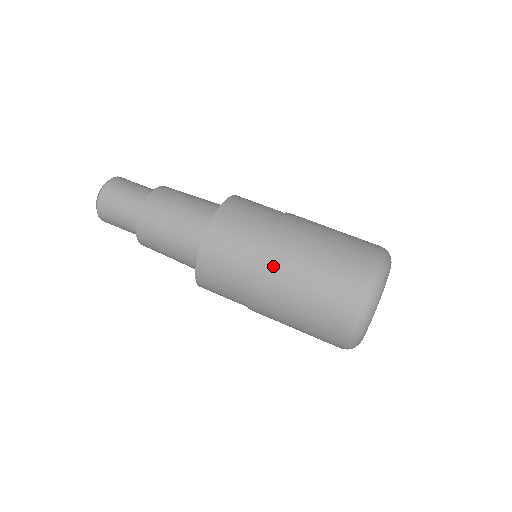
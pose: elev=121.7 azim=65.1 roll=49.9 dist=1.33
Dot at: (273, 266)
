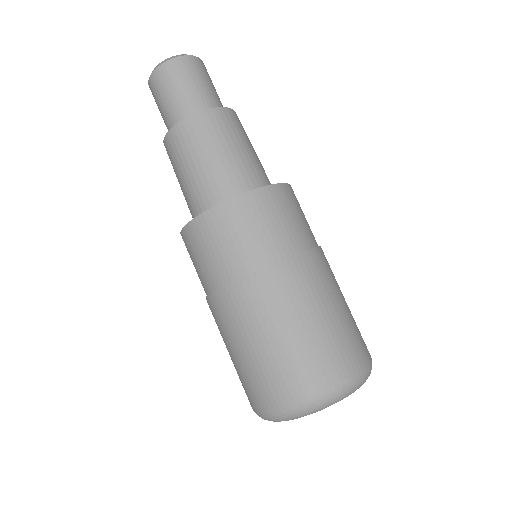
Dot at: (221, 309)
